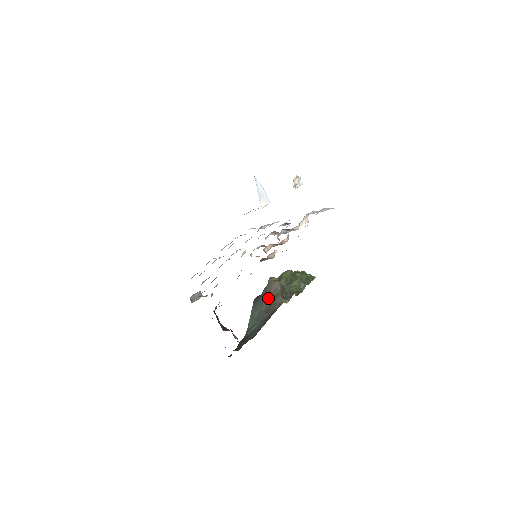
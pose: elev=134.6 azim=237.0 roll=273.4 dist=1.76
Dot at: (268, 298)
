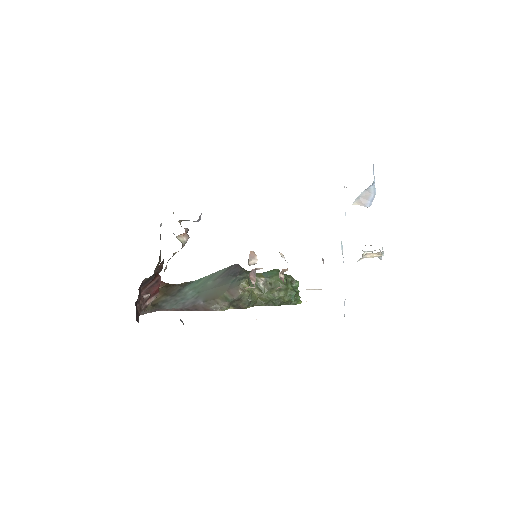
Dot at: (223, 291)
